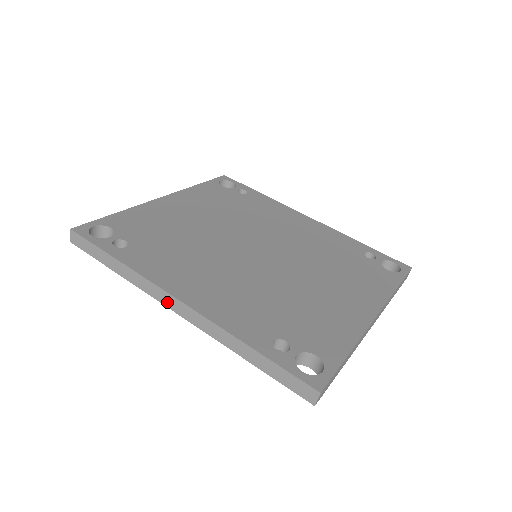
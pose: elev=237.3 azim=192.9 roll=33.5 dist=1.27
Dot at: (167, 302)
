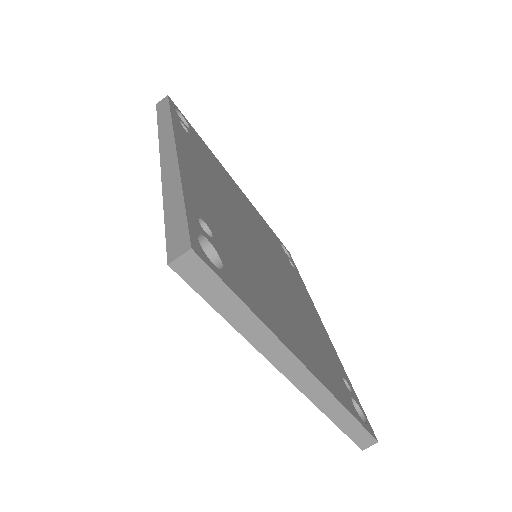
Dot at: (165, 148)
